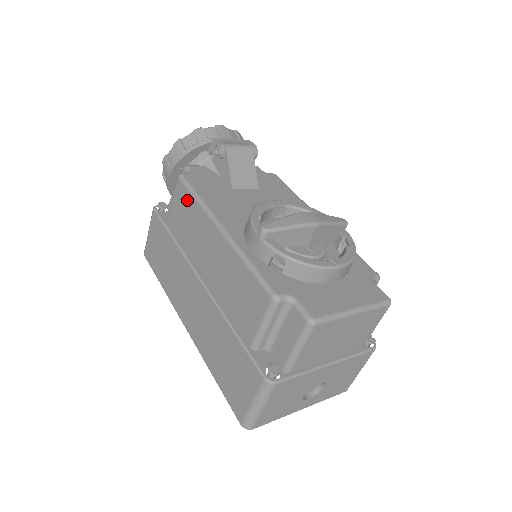
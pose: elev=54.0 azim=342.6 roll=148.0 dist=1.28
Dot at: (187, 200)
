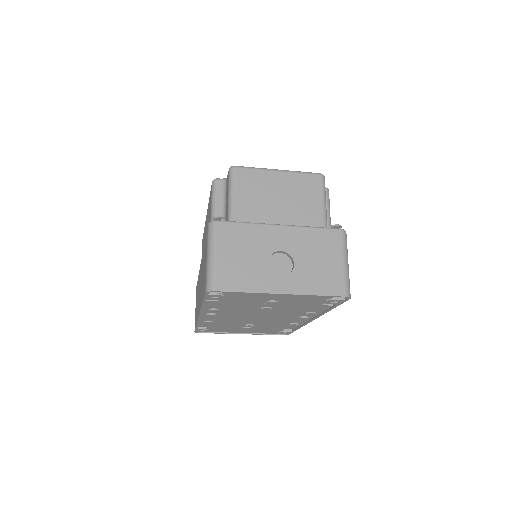
Dot at: occluded
